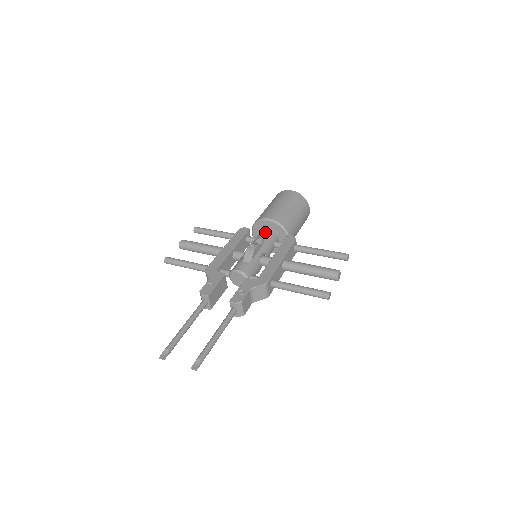
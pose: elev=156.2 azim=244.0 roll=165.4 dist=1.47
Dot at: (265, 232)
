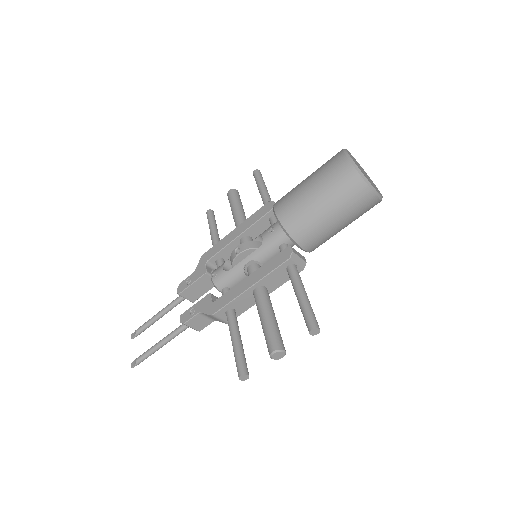
Dot at: (274, 227)
